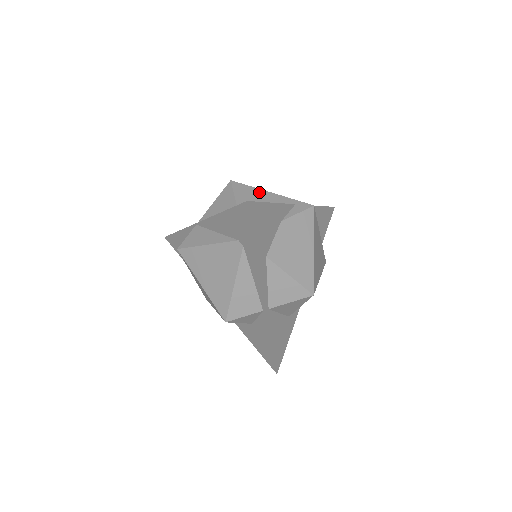
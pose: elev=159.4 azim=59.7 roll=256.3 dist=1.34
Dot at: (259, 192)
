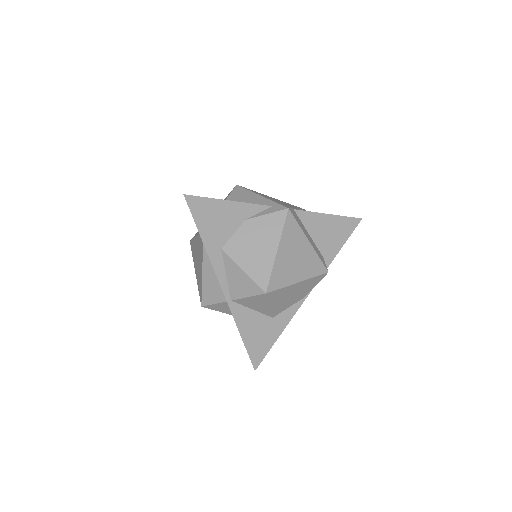
Dot at: (250, 195)
